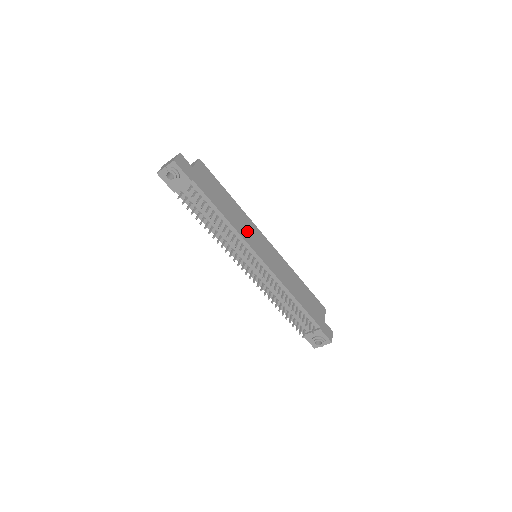
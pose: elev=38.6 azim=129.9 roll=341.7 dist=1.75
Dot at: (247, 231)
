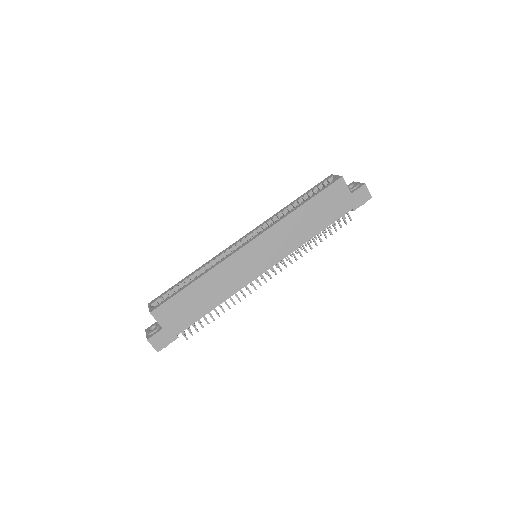
Dot at: (235, 277)
